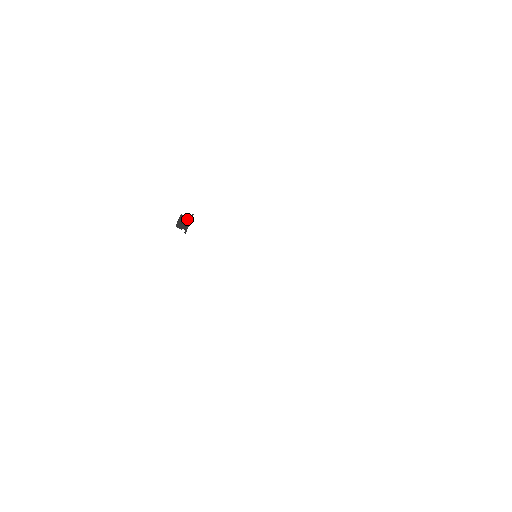
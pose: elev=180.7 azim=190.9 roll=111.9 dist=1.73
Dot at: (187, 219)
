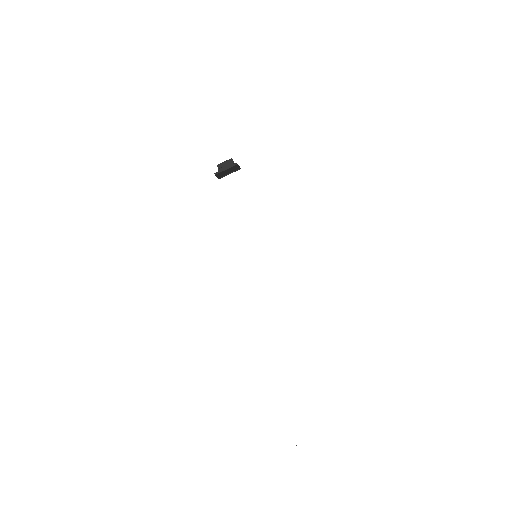
Dot at: (229, 164)
